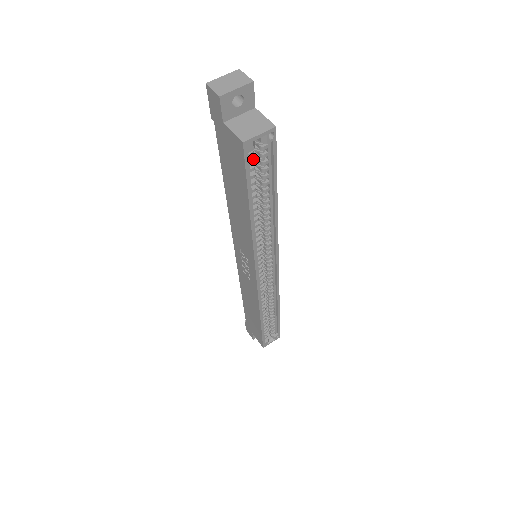
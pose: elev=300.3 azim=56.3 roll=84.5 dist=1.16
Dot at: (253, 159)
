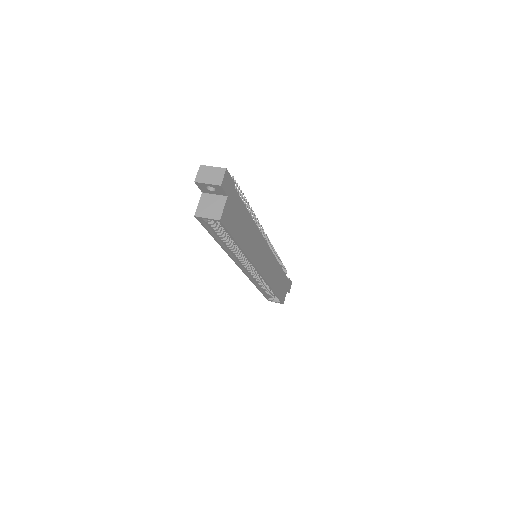
Dot at: (212, 223)
